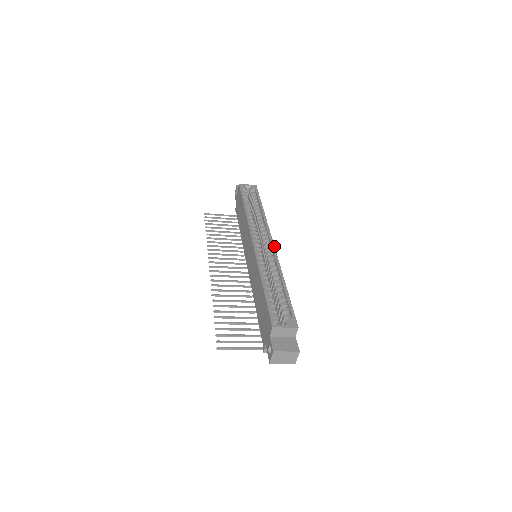
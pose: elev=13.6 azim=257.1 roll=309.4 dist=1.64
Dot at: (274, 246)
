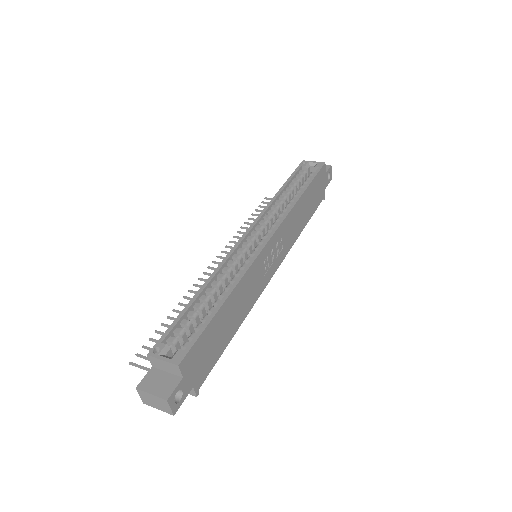
Dot at: (265, 245)
